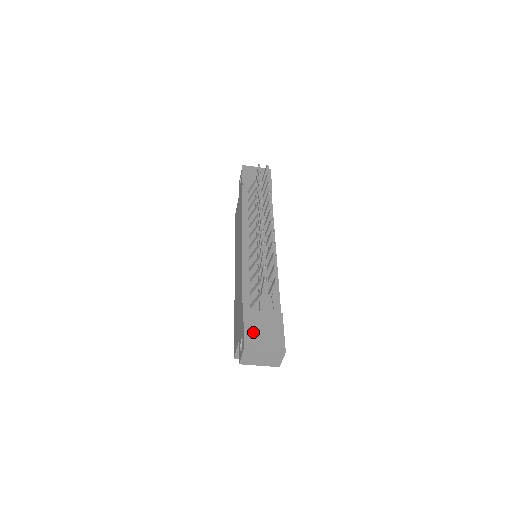
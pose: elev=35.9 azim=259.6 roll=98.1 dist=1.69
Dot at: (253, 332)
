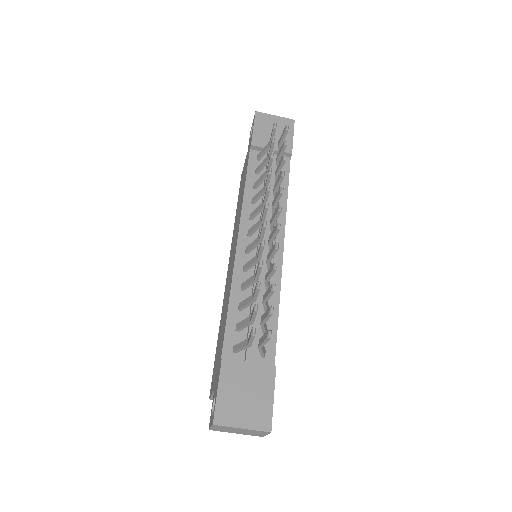
Dot at: (230, 396)
